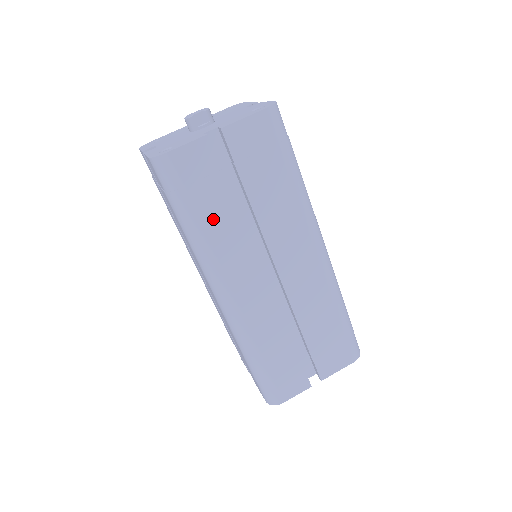
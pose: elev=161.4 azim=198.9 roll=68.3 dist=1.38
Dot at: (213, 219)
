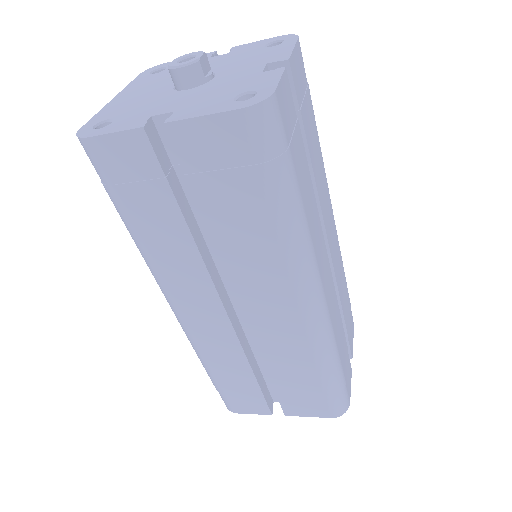
Dot at: (304, 190)
